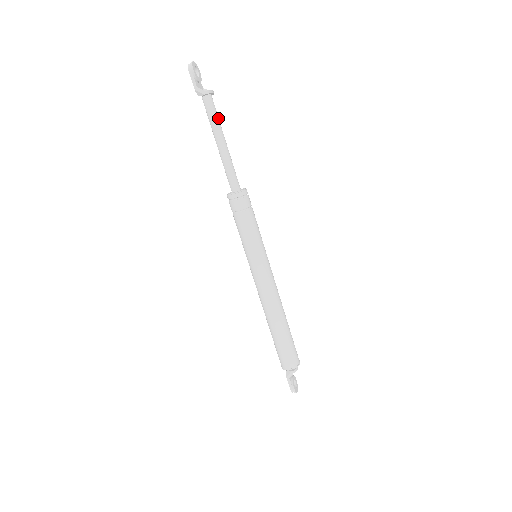
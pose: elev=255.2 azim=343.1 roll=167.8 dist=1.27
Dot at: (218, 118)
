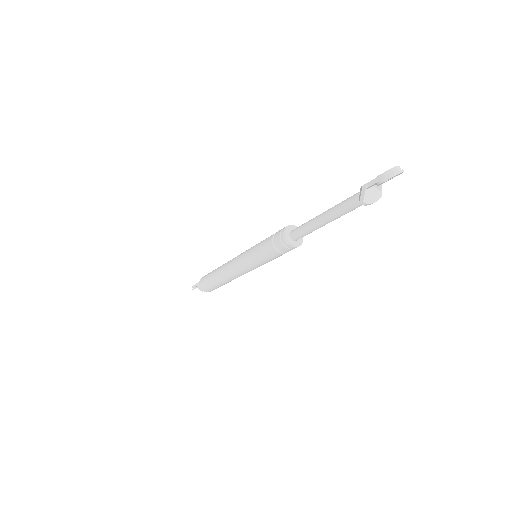
Dot at: occluded
